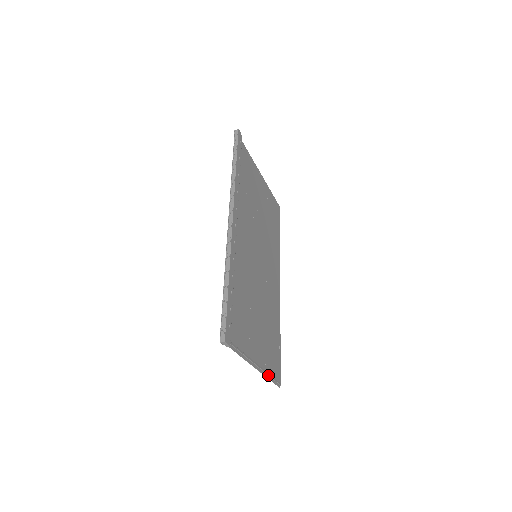
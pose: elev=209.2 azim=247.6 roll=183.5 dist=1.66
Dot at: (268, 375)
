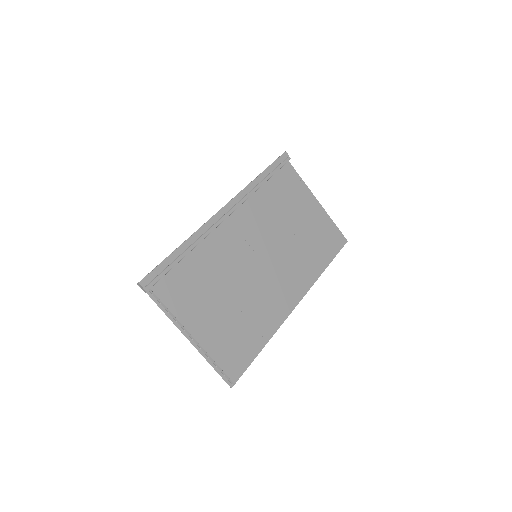
Dot at: (210, 360)
